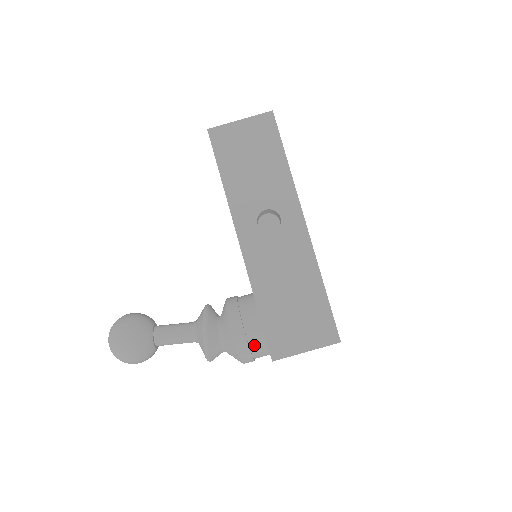
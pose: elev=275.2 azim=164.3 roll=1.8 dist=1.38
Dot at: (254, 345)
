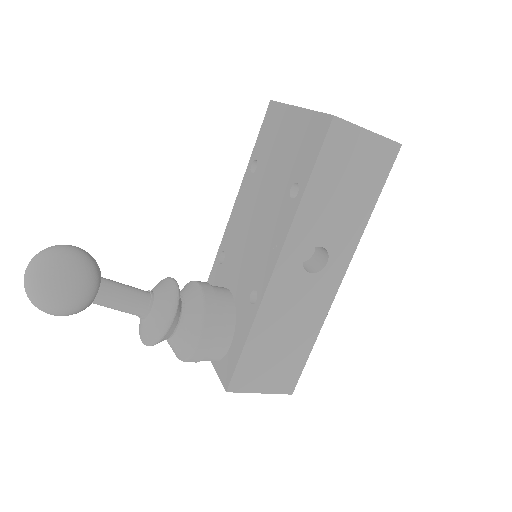
Dot at: (208, 357)
